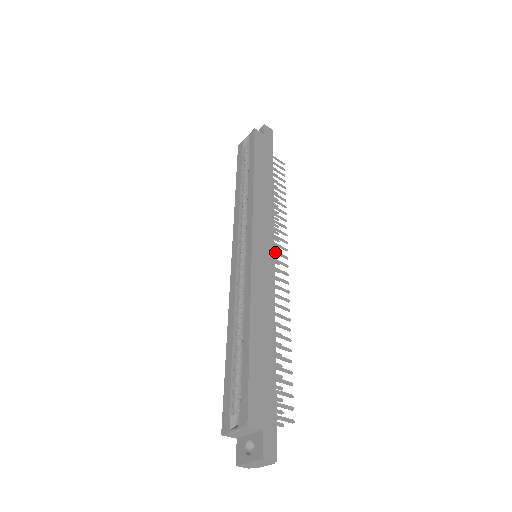
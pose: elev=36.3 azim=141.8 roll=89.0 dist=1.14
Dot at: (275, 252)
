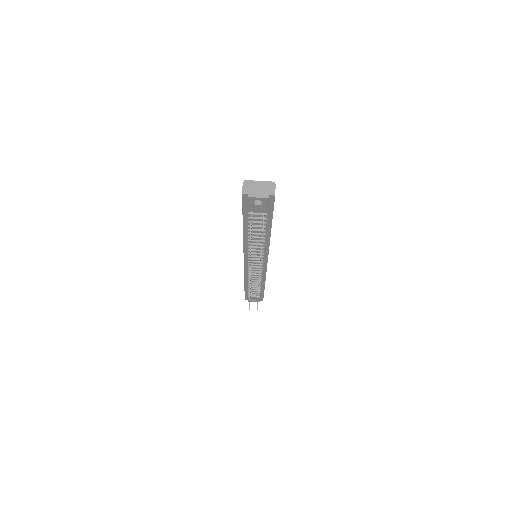
Dot at: occluded
